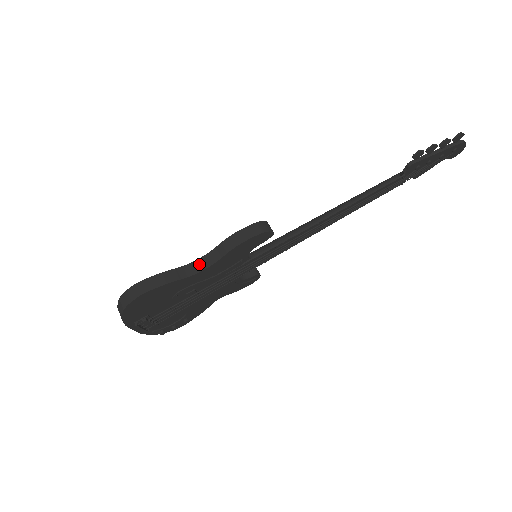
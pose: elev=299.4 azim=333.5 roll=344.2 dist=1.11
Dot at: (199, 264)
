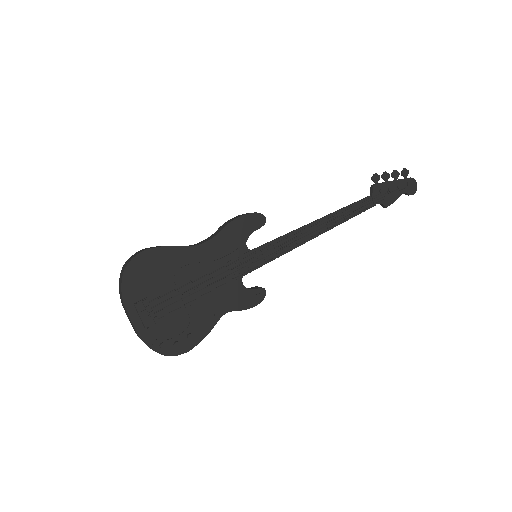
Dot at: (200, 243)
